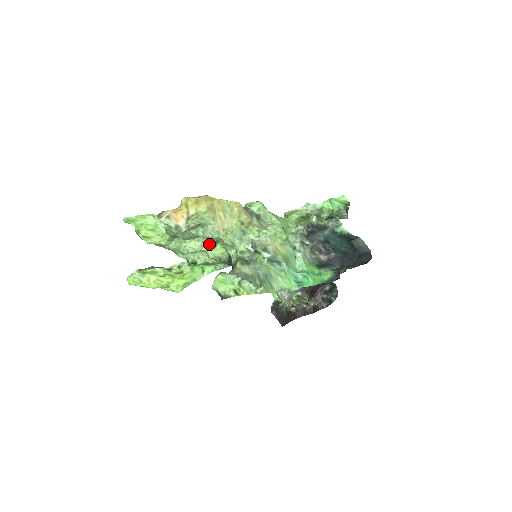
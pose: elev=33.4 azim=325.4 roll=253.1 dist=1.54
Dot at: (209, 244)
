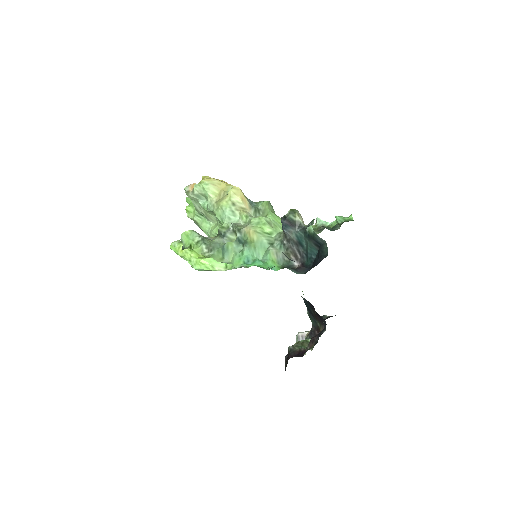
Dot at: occluded
